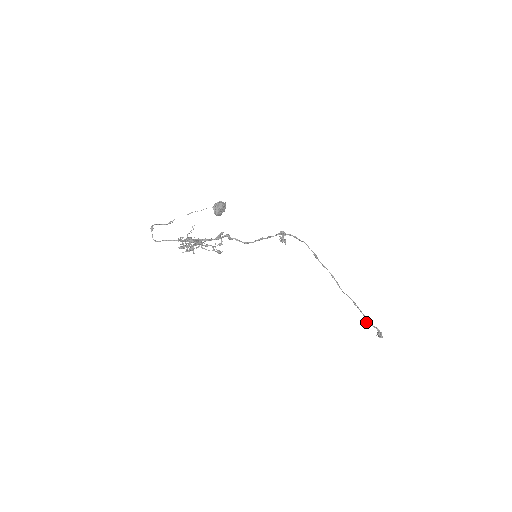
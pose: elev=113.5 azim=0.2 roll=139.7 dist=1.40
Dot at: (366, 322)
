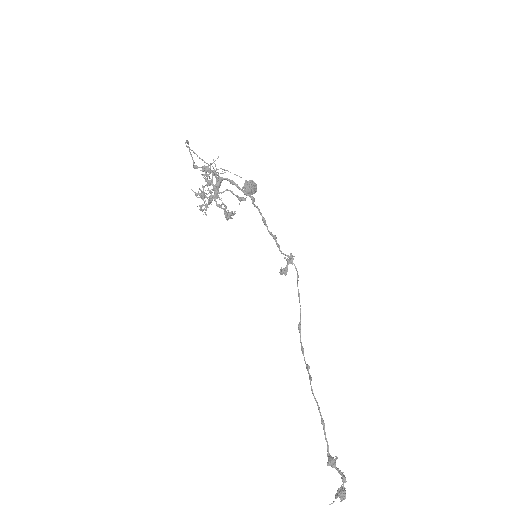
Dot at: (329, 458)
